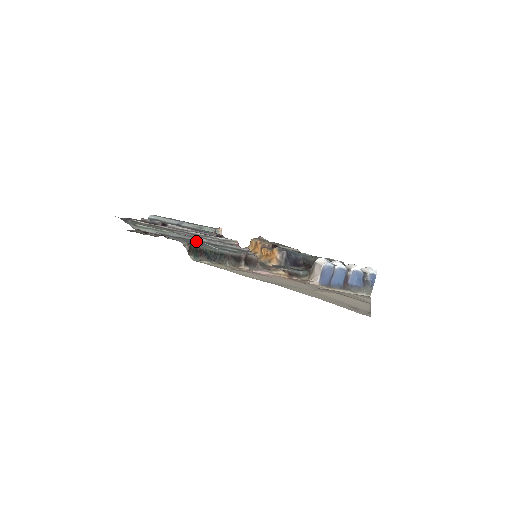
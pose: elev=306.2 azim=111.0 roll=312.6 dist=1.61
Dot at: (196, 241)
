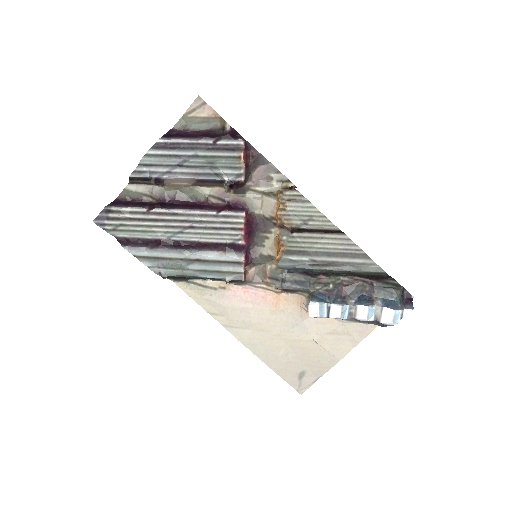
Dot at: (175, 262)
